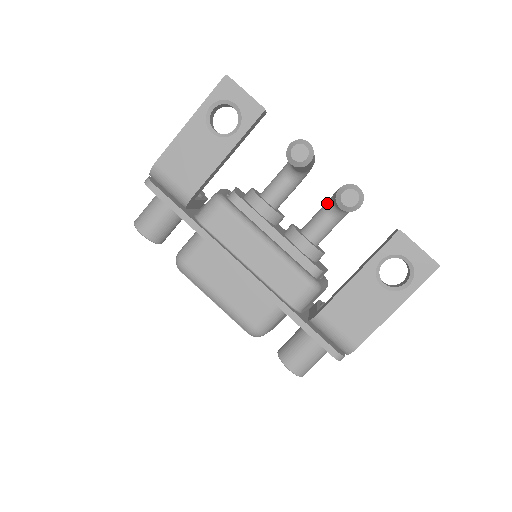
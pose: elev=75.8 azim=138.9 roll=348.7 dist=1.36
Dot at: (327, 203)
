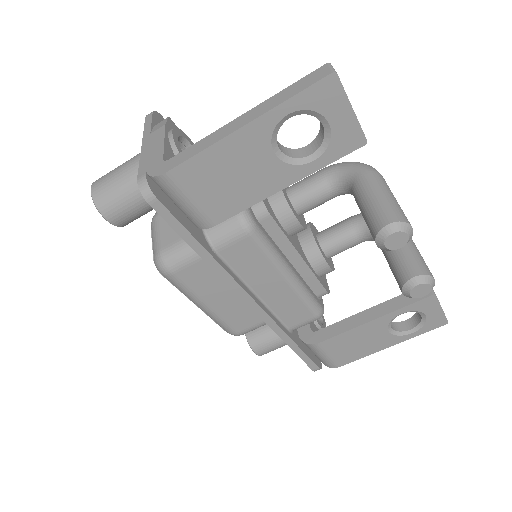
Dot at: (364, 224)
